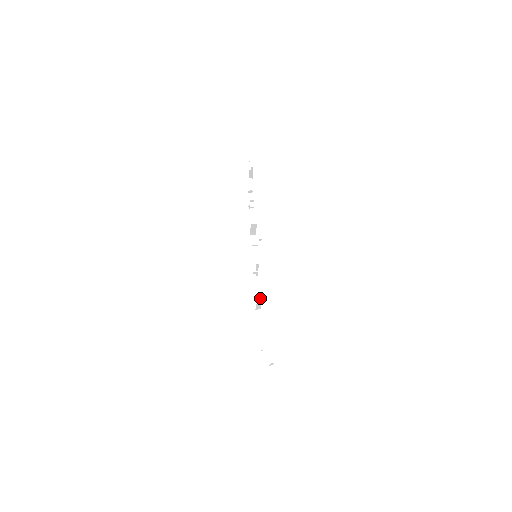
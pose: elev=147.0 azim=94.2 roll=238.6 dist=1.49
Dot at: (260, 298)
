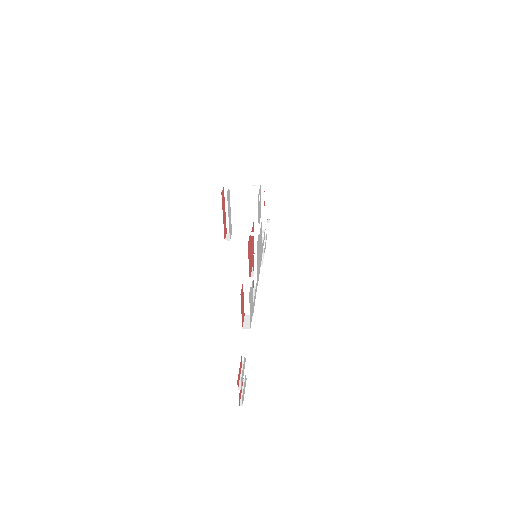
Dot at: (251, 284)
